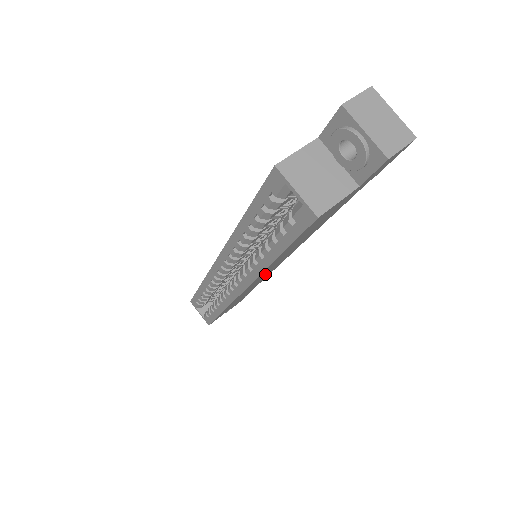
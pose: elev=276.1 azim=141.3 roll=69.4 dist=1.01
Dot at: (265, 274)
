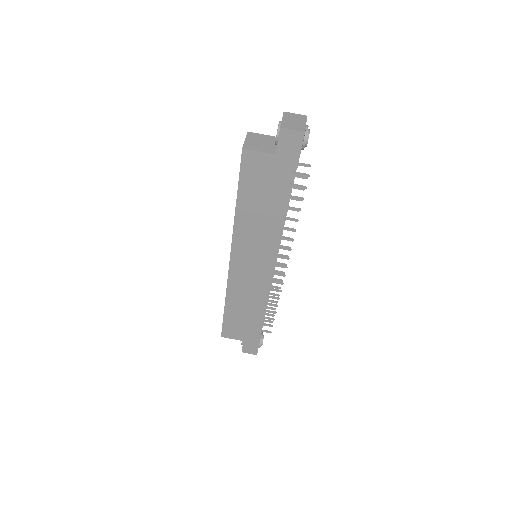
Dot at: (250, 263)
